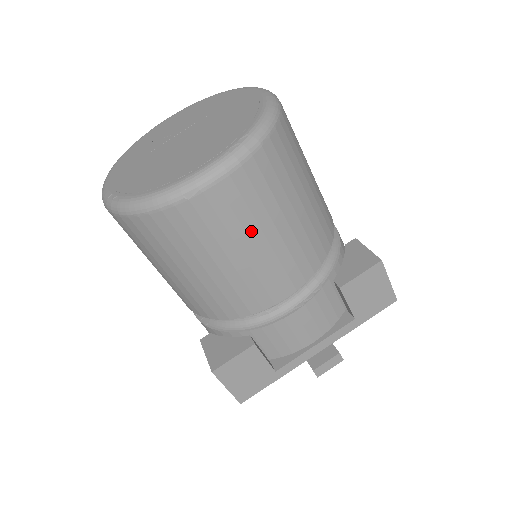
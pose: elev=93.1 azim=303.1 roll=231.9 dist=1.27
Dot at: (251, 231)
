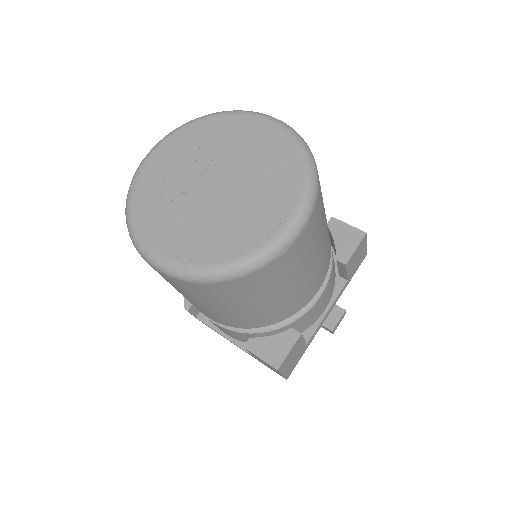
Dot at: (312, 255)
